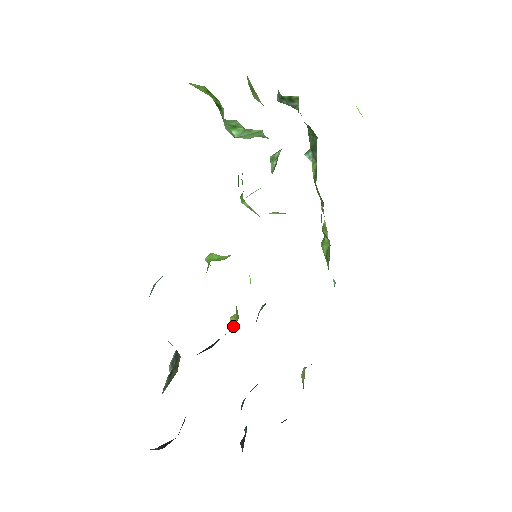
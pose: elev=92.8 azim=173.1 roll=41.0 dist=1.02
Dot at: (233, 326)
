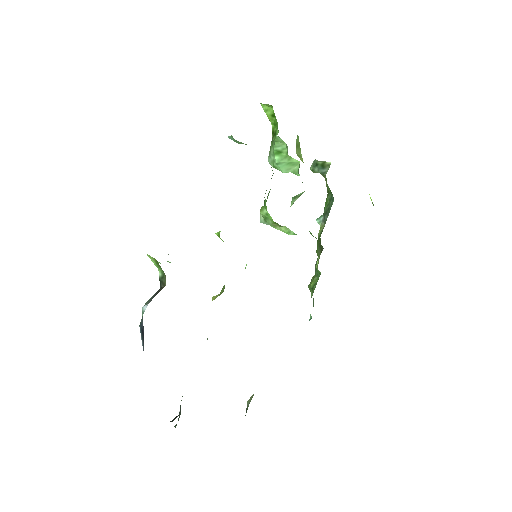
Dot at: occluded
